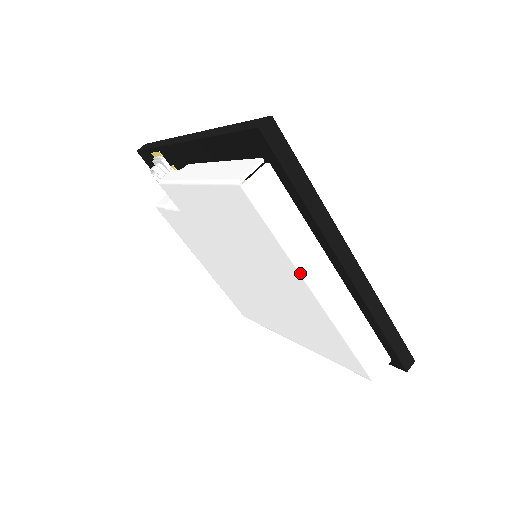
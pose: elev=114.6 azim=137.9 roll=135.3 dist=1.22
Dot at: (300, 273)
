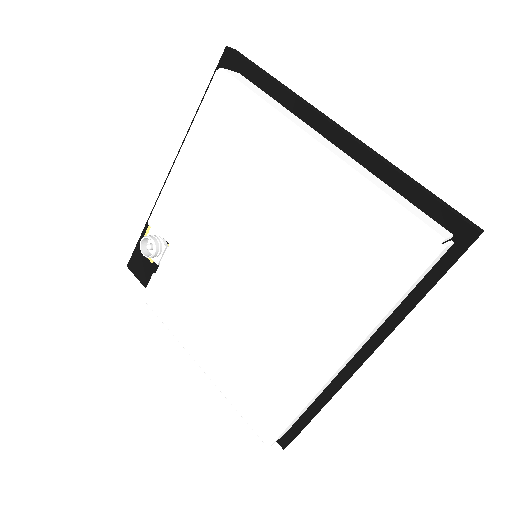
Dot at: (290, 125)
